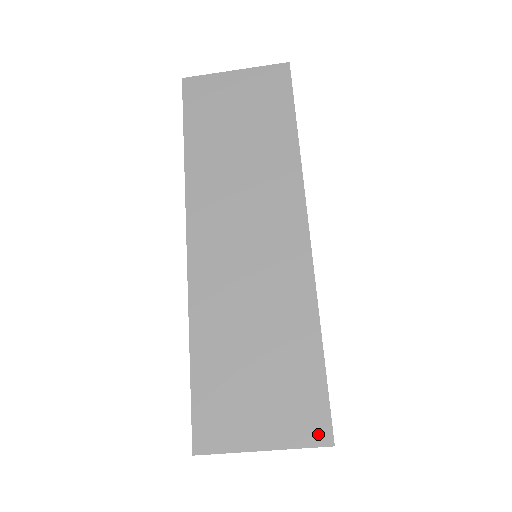
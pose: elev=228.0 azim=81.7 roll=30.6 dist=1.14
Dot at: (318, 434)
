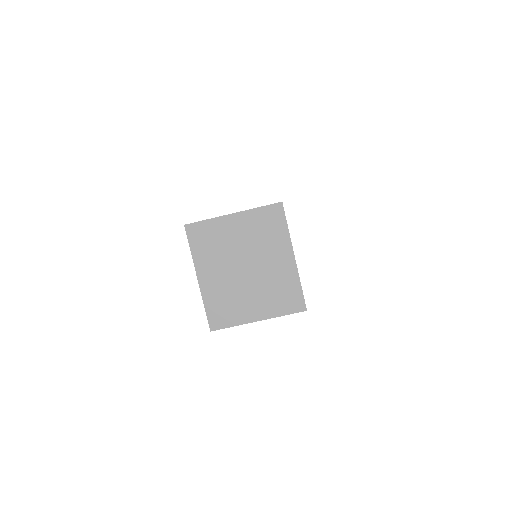
Dot at: occluded
